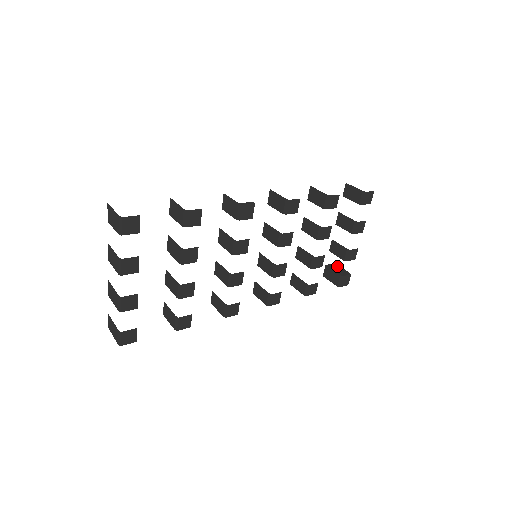
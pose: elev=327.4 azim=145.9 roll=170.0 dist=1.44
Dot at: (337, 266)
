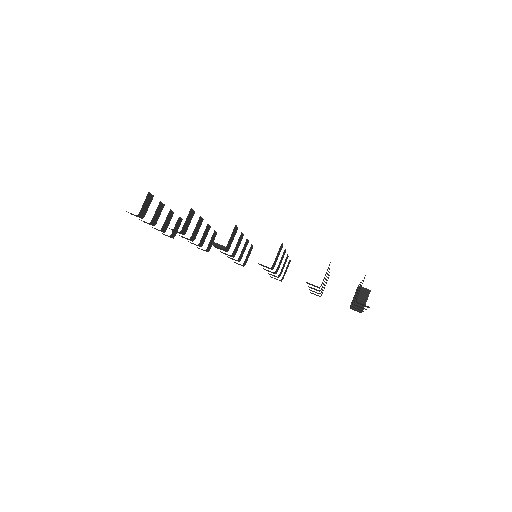
Dot at: (366, 295)
